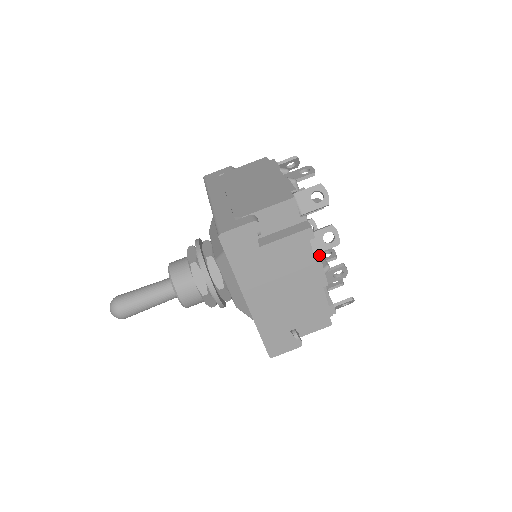
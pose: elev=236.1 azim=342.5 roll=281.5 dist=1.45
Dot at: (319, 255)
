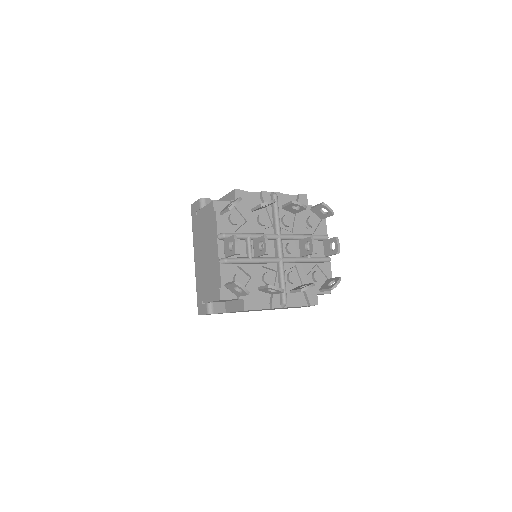
Dot at: (280, 286)
